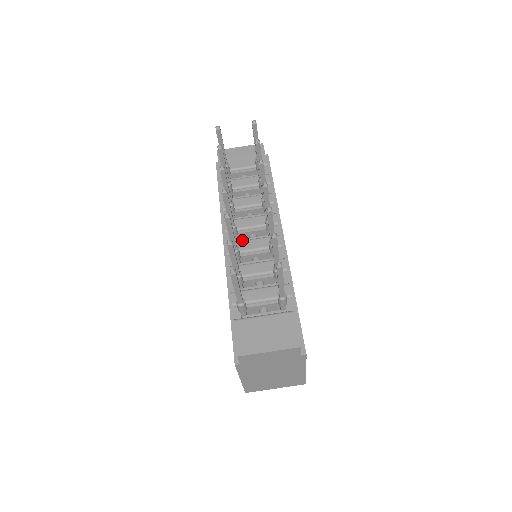
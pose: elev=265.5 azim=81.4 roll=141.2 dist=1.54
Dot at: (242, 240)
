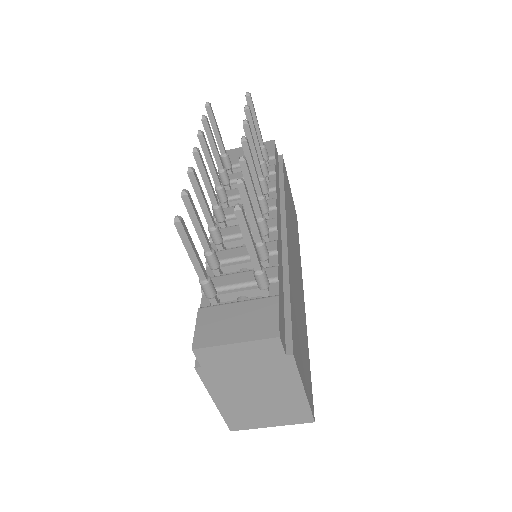
Dot at: (231, 227)
